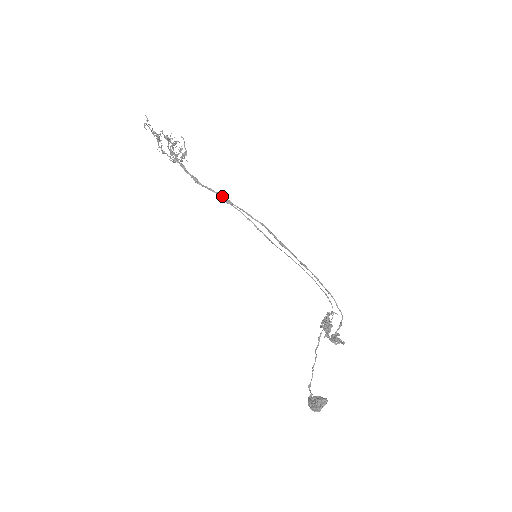
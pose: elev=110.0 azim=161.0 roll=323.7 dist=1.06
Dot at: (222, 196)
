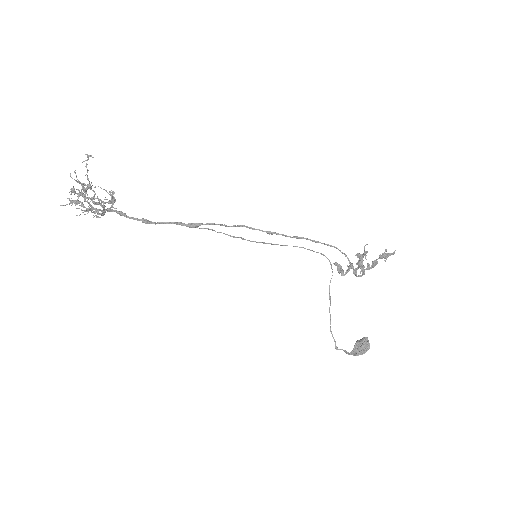
Dot at: (183, 223)
